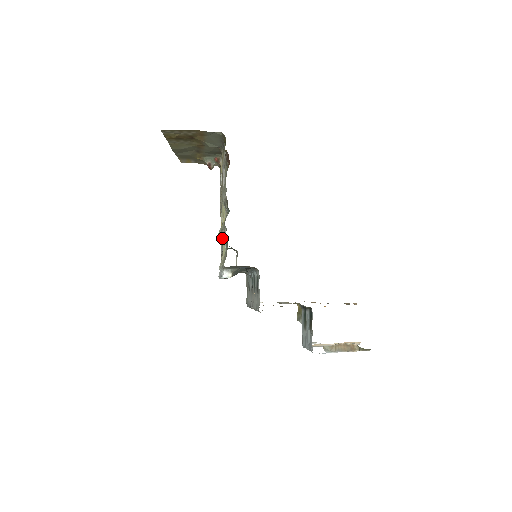
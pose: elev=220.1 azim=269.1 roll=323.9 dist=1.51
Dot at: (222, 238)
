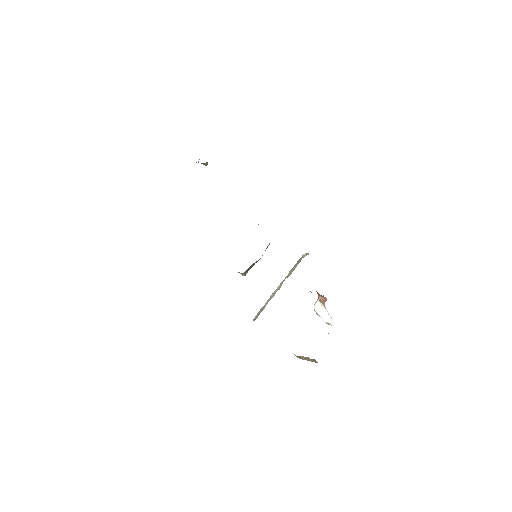
Dot at: occluded
